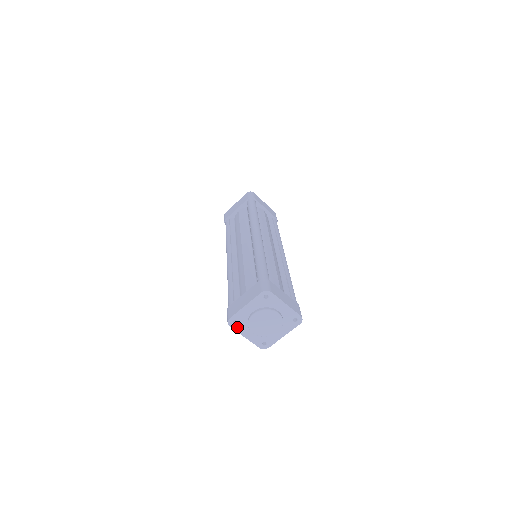
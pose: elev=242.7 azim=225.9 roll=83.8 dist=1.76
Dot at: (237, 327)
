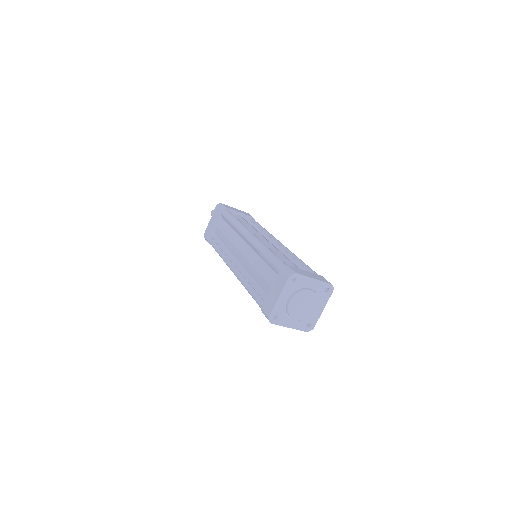
Dot at: (279, 321)
